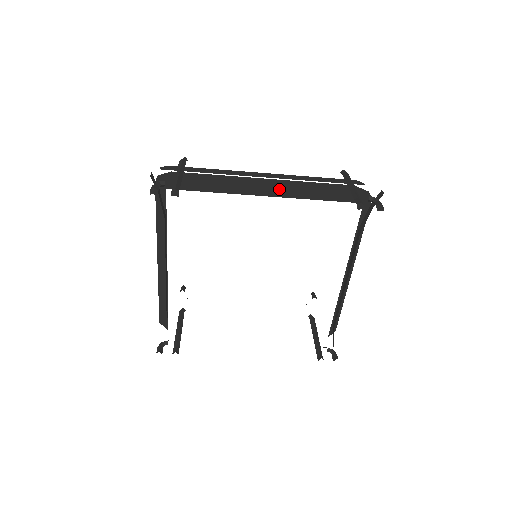
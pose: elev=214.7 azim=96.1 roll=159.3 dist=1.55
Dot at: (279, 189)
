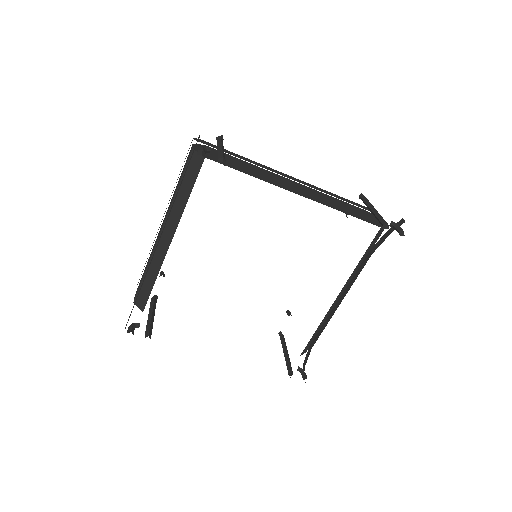
Dot at: (307, 193)
